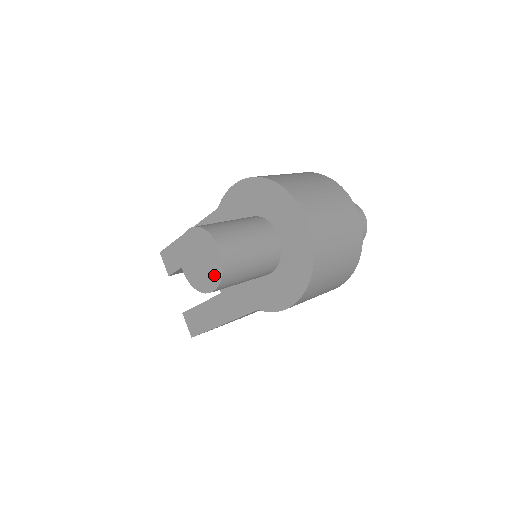
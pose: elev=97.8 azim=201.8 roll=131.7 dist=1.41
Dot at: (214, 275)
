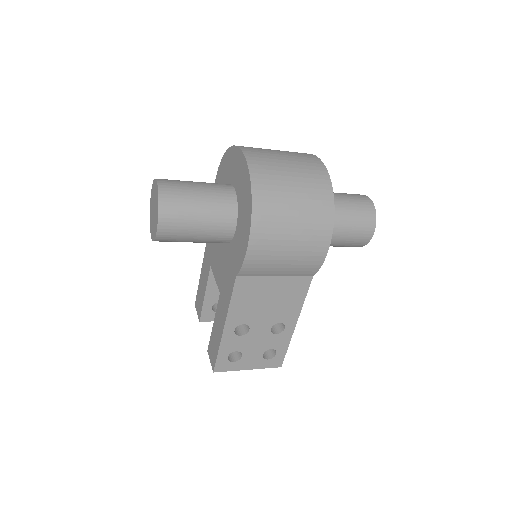
Dot at: (157, 209)
